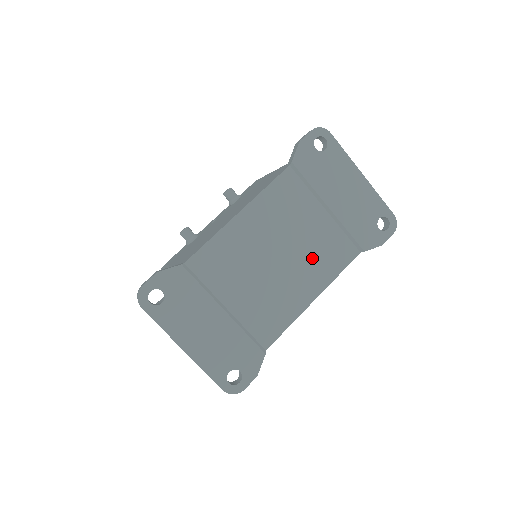
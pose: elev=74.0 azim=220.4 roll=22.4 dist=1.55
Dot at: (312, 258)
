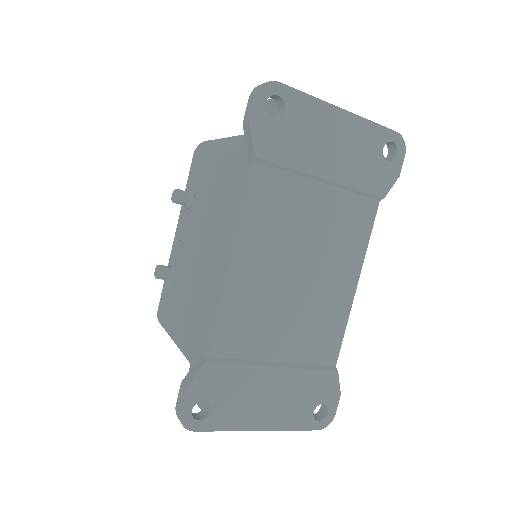
Dot at: (334, 246)
